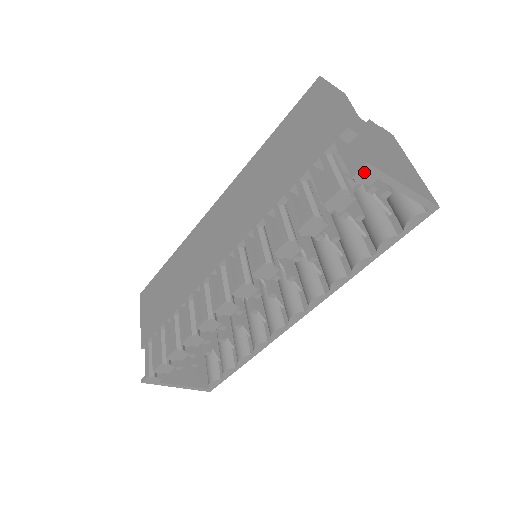
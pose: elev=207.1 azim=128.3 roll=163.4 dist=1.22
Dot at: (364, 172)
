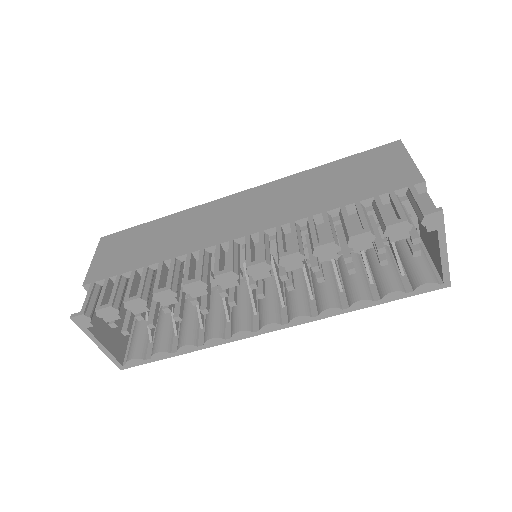
Dot at: (434, 217)
